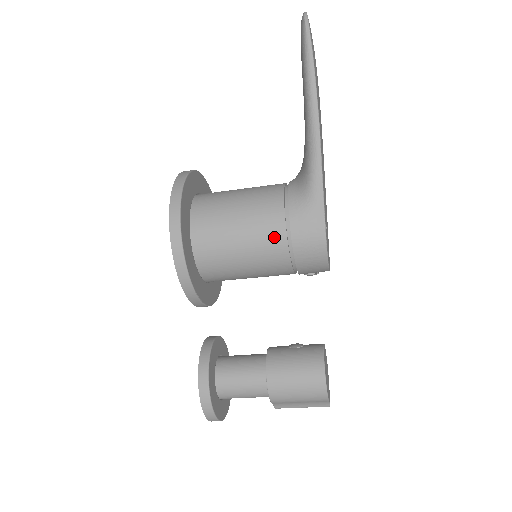
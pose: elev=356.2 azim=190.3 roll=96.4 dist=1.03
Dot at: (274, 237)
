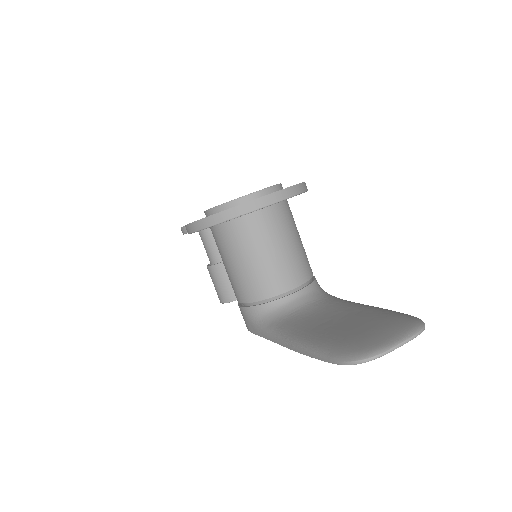
Dot at: (235, 293)
